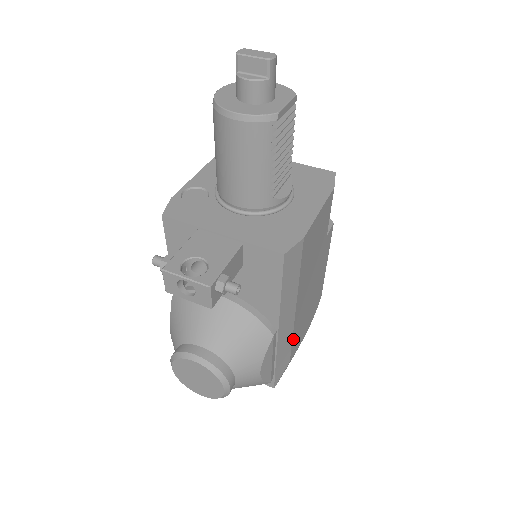
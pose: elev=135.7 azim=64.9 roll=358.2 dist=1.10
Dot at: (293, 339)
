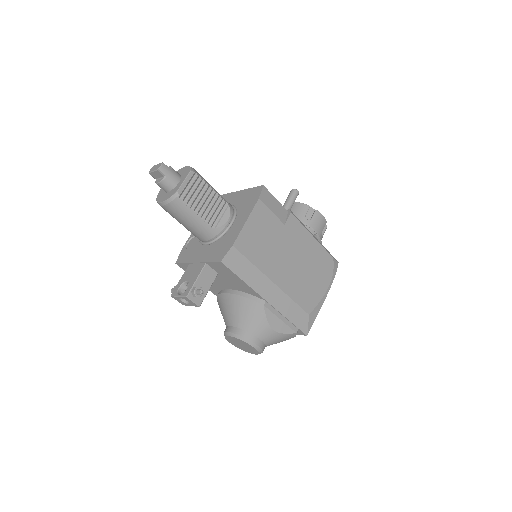
Dot at: (296, 300)
